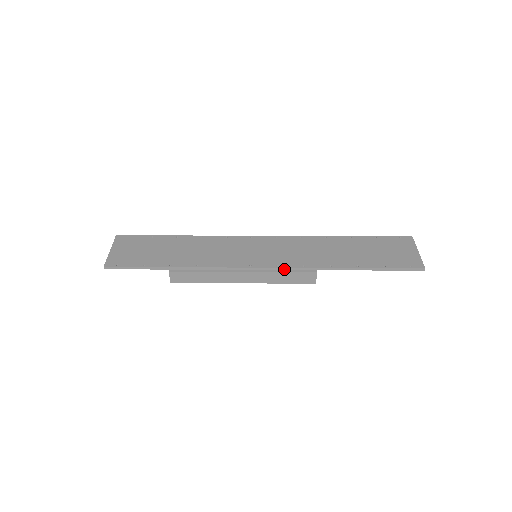
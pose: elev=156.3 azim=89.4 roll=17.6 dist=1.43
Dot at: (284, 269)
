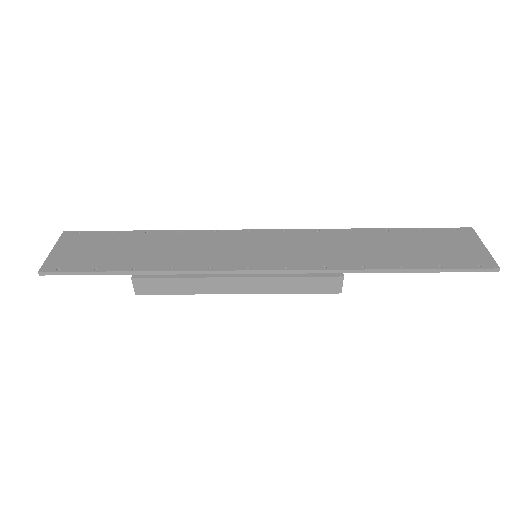
Dot at: (296, 272)
